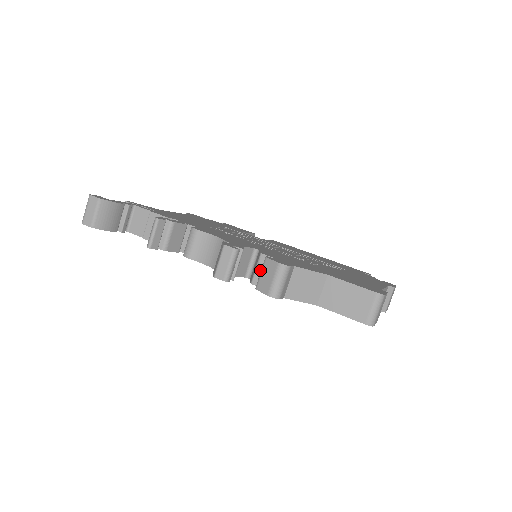
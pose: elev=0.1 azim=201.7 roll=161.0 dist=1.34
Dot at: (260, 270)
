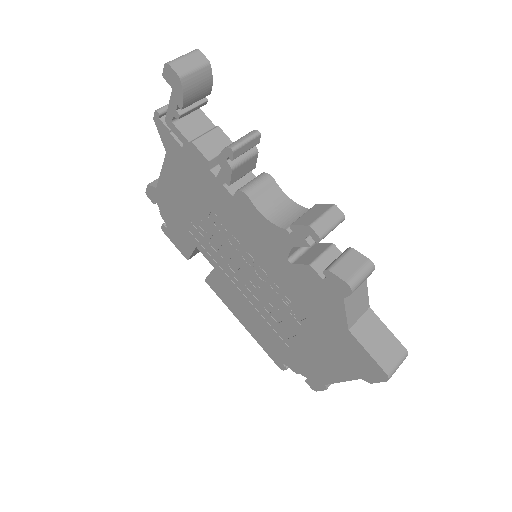
Dot at: (326, 258)
